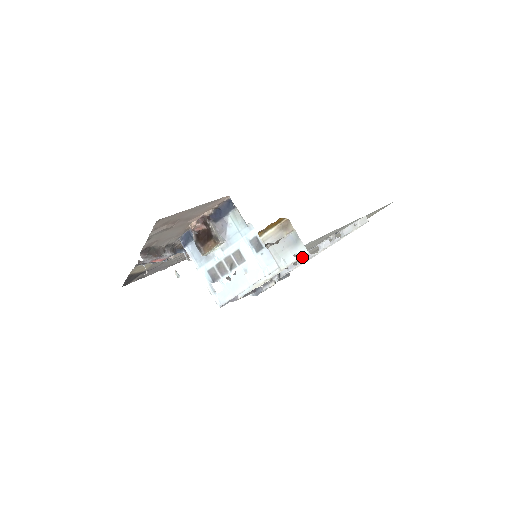
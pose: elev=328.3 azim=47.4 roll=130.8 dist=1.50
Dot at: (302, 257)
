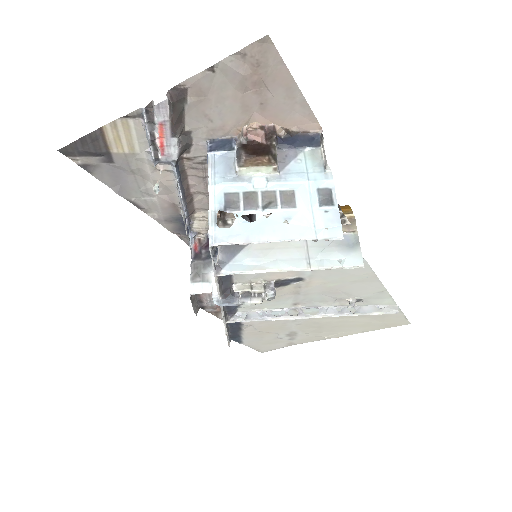
Dot at: (351, 267)
